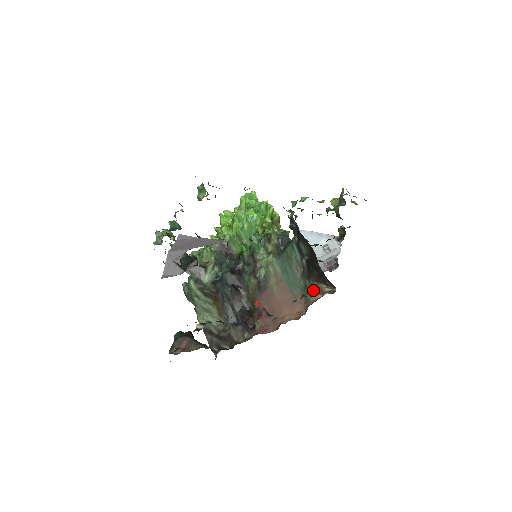
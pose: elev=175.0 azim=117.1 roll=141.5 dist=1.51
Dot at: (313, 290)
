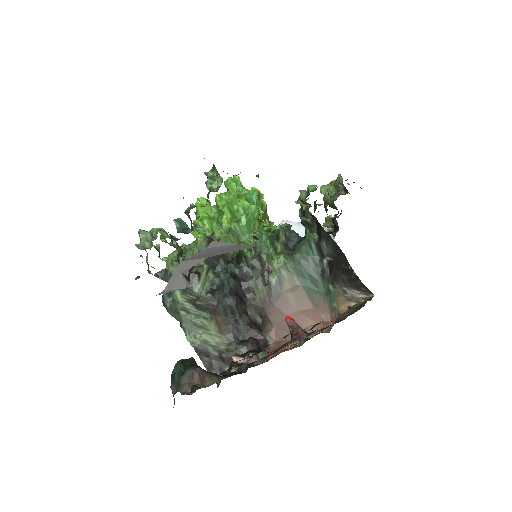
Dot at: (342, 297)
